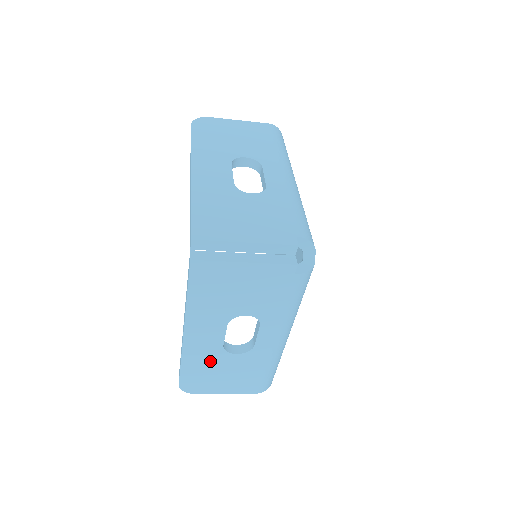
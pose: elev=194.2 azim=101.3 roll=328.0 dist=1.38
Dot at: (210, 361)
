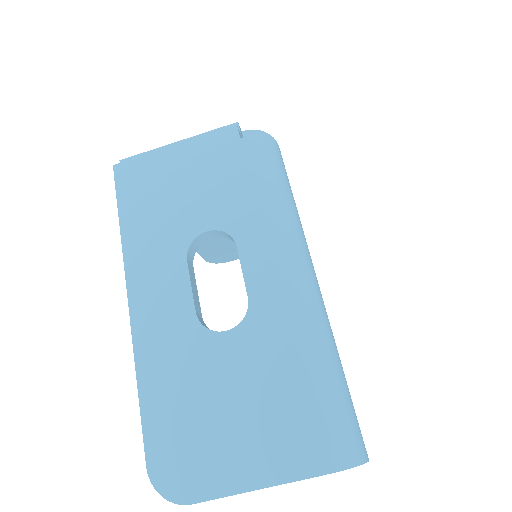
Dot at: (187, 366)
